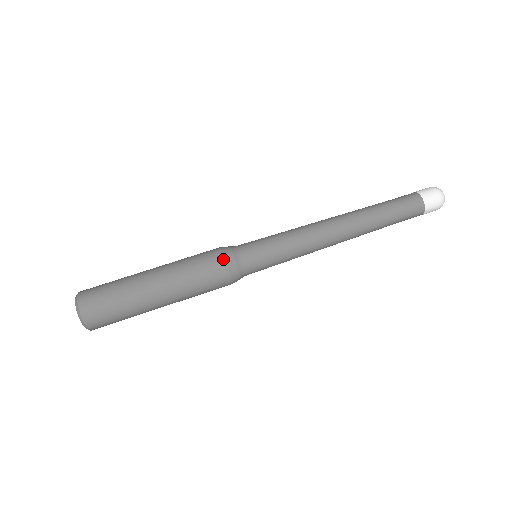
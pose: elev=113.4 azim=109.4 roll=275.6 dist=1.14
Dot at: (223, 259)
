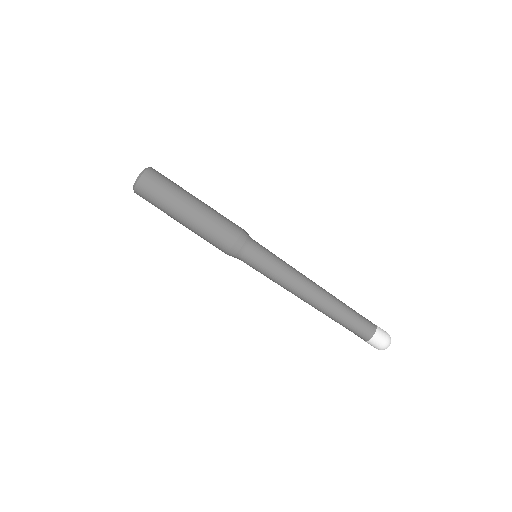
Dot at: (229, 249)
